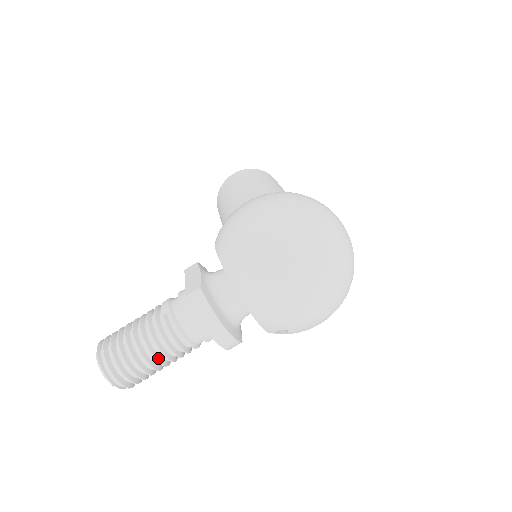
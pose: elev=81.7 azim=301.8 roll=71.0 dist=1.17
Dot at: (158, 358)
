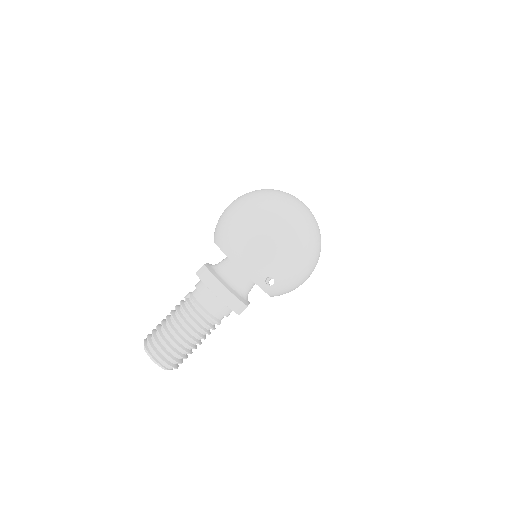
Dot at: (186, 331)
